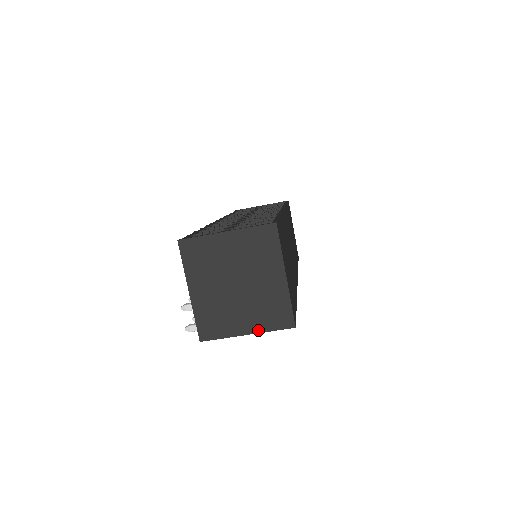
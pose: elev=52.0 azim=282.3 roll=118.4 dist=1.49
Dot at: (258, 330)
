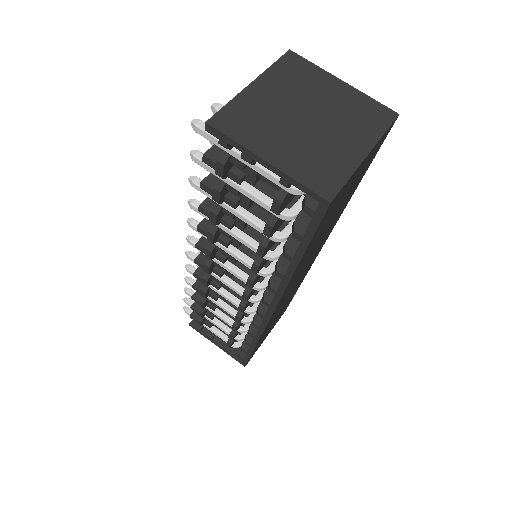
Dot at: (284, 168)
